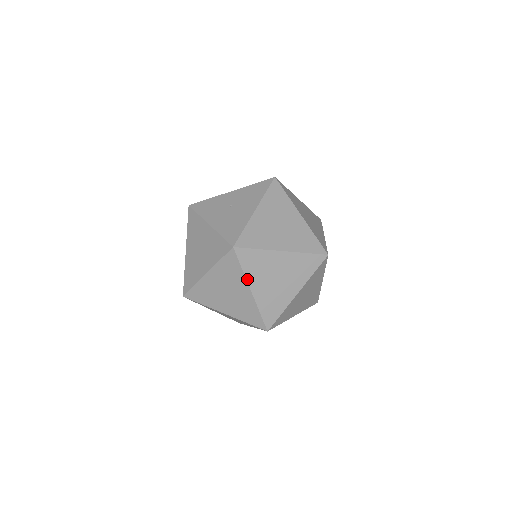
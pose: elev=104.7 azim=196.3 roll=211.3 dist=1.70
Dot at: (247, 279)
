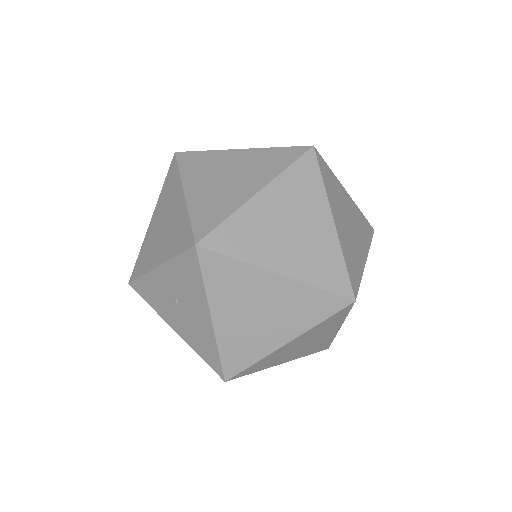
Dot at: occluded
